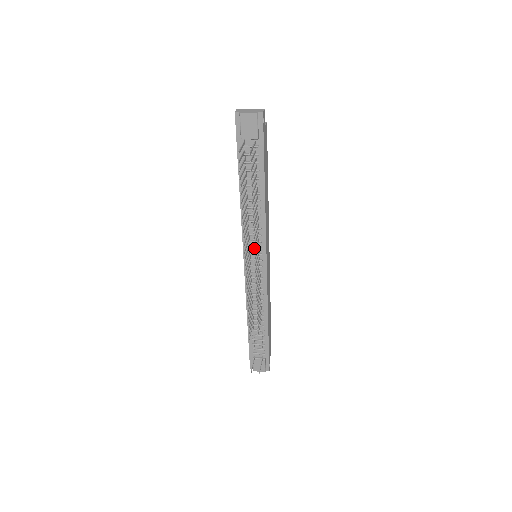
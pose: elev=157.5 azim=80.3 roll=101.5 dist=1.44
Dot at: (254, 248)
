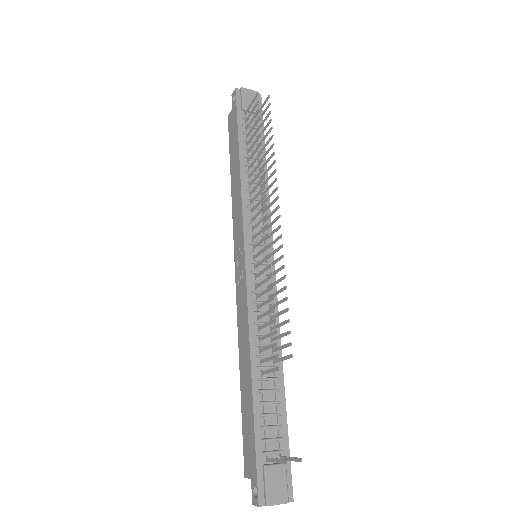
Dot at: occluded
